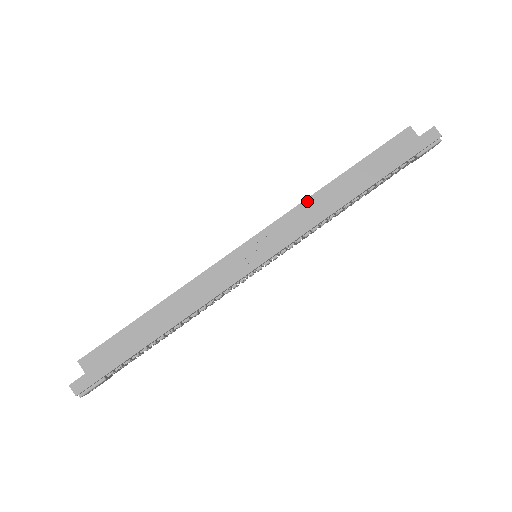
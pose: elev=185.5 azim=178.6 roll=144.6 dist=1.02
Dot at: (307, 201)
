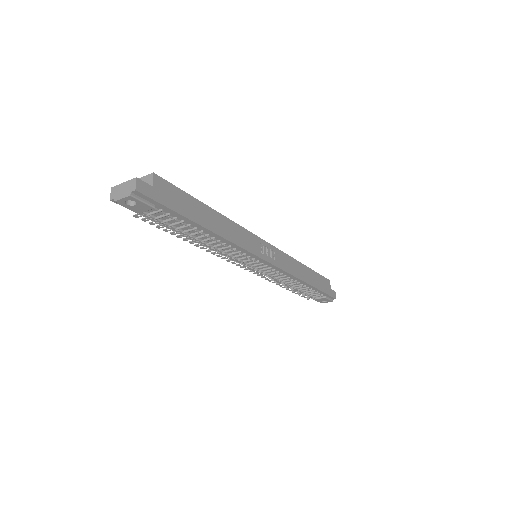
Dot at: (293, 259)
